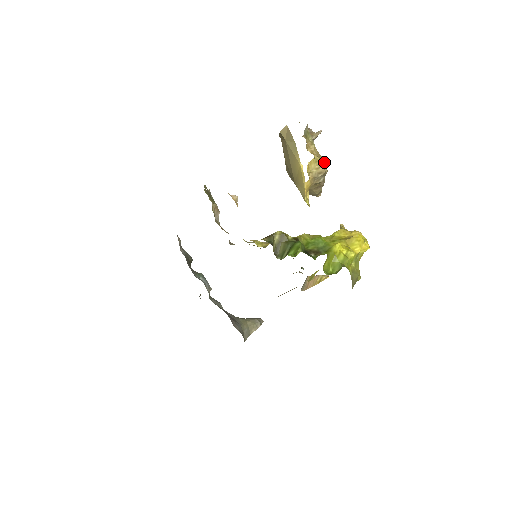
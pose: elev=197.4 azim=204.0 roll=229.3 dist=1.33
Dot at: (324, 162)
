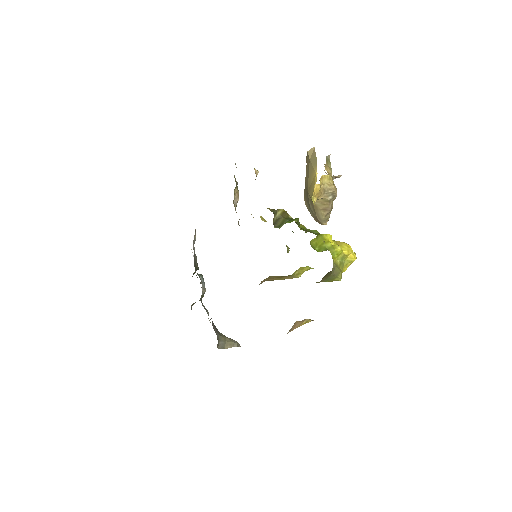
Dot at: (336, 189)
